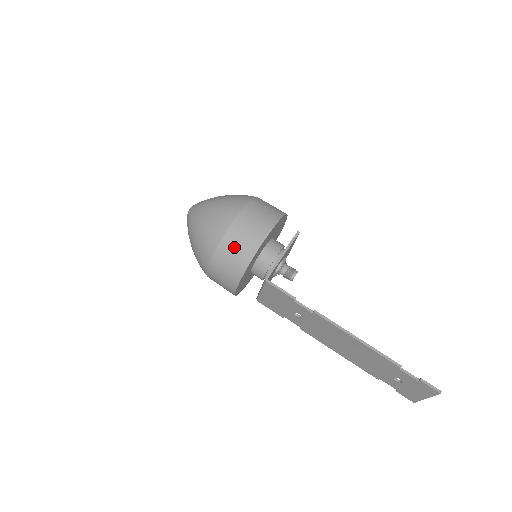
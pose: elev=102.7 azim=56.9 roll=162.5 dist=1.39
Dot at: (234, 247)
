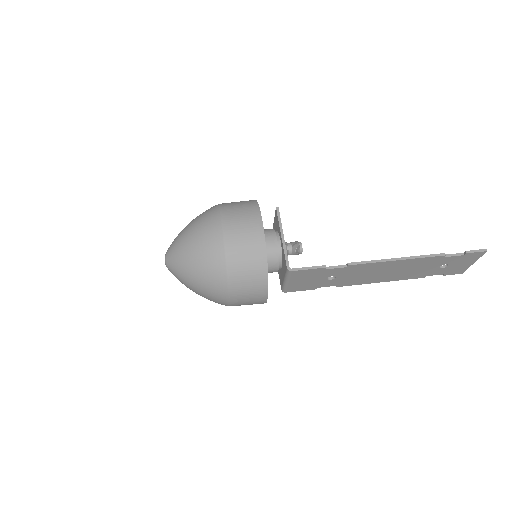
Dot at: (243, 264)
